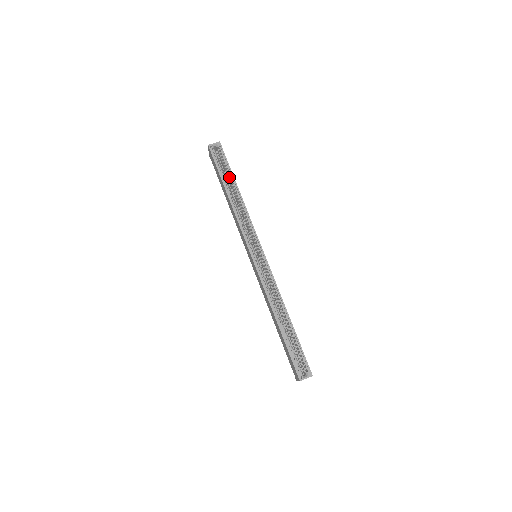
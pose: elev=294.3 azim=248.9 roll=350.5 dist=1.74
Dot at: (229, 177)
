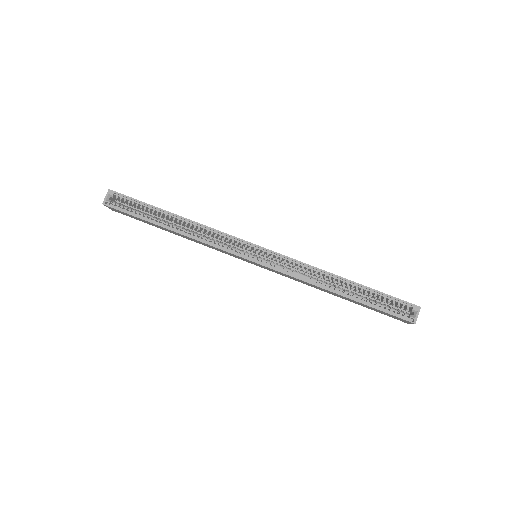
Dot at: (154, 212)
